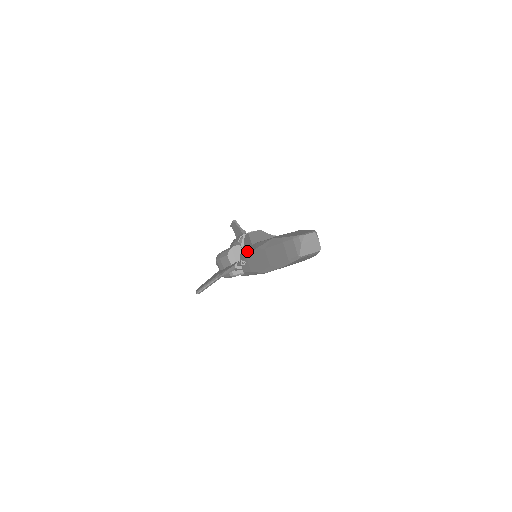
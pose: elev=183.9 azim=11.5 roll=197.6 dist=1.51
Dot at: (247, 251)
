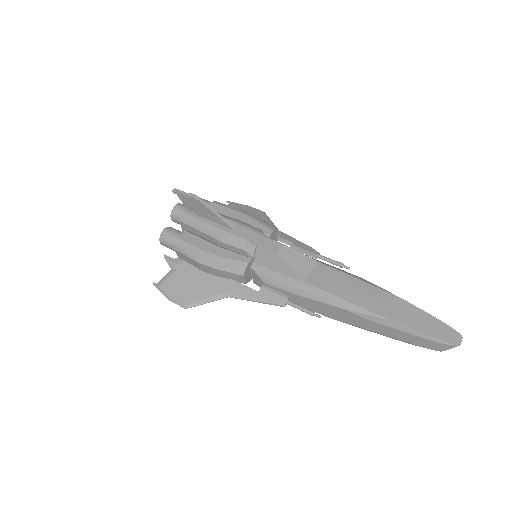
Dot at: (295, 286)
